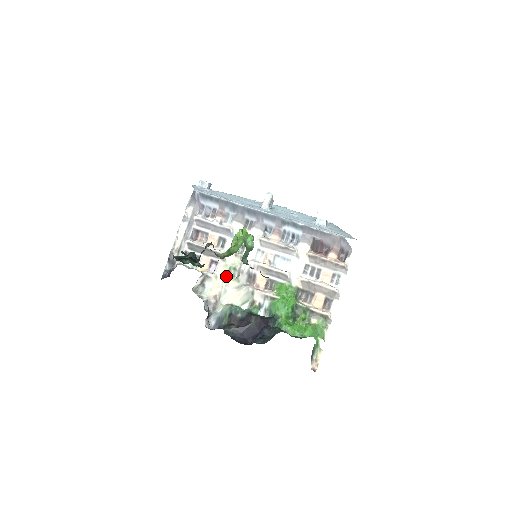
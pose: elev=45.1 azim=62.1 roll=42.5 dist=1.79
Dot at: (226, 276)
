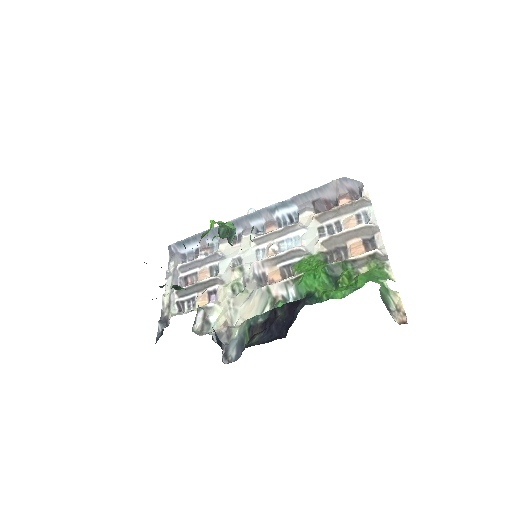
Dot at: (231, 296)
